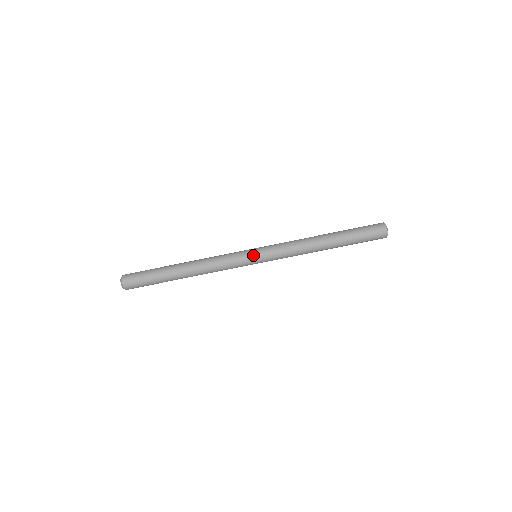
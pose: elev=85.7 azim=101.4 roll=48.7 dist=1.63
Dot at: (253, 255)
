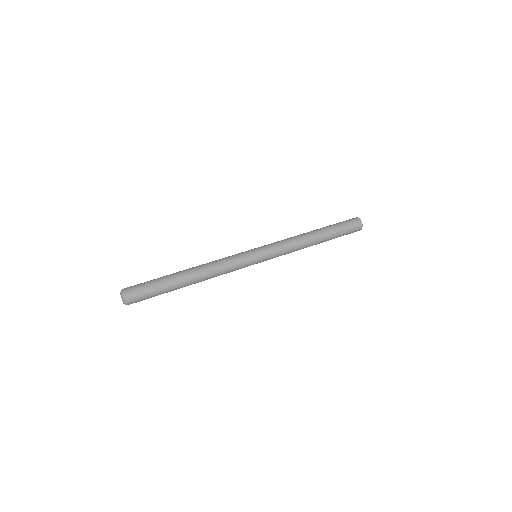
Dot at: (255, 252)
